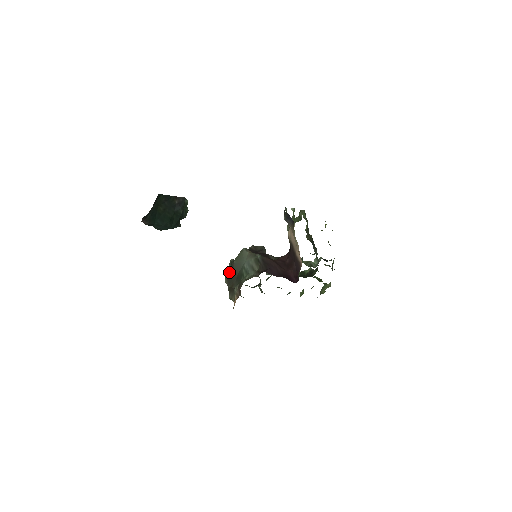
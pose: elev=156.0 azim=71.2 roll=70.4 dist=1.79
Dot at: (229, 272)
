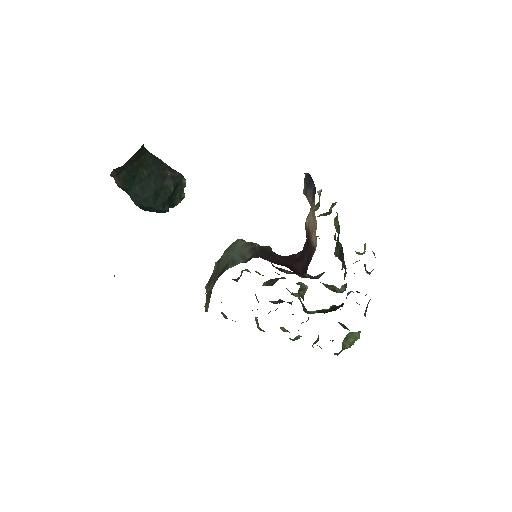
Dot at: (213, 271)
